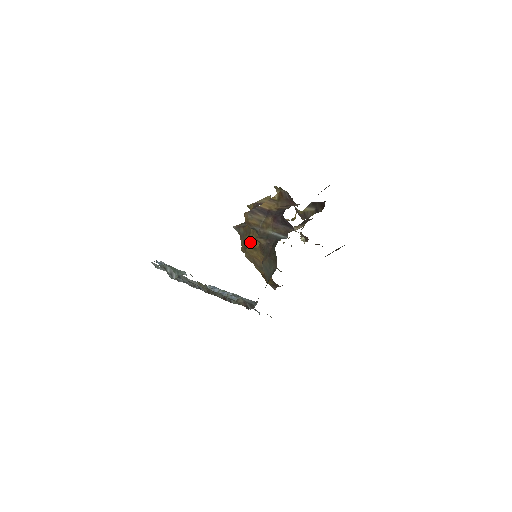
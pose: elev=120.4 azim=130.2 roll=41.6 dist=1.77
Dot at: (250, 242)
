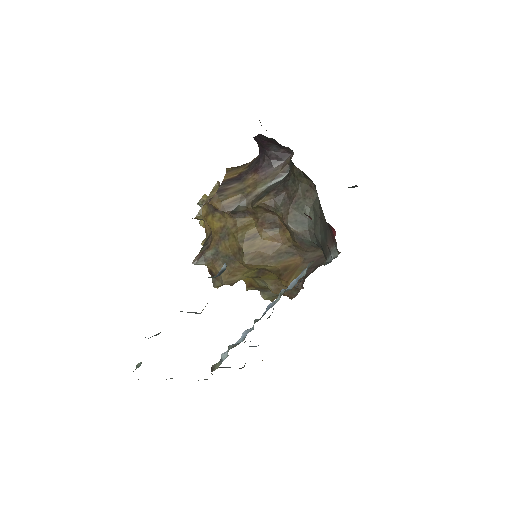
Dot at: (240, 236)
